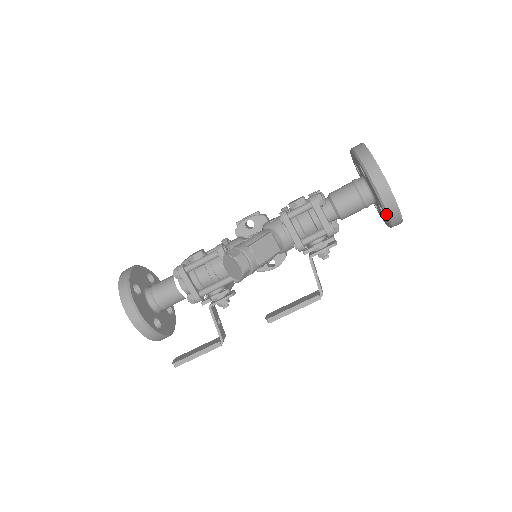
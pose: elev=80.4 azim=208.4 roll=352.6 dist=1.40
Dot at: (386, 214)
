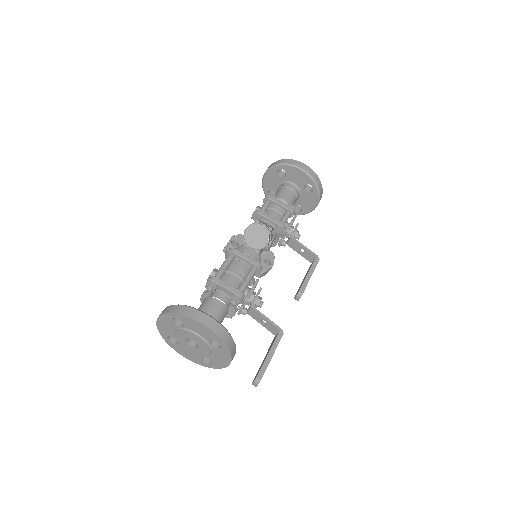
Dot at: (314, 181)
